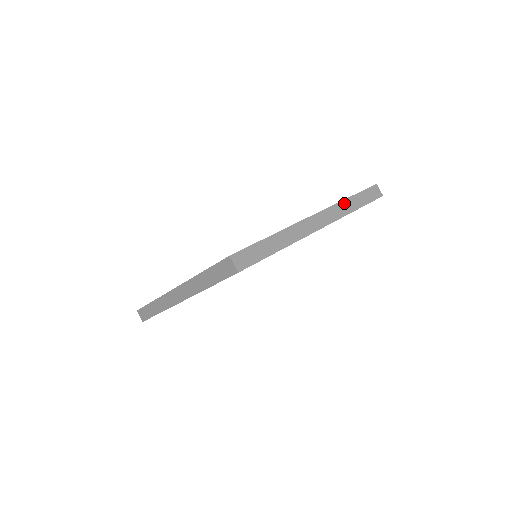
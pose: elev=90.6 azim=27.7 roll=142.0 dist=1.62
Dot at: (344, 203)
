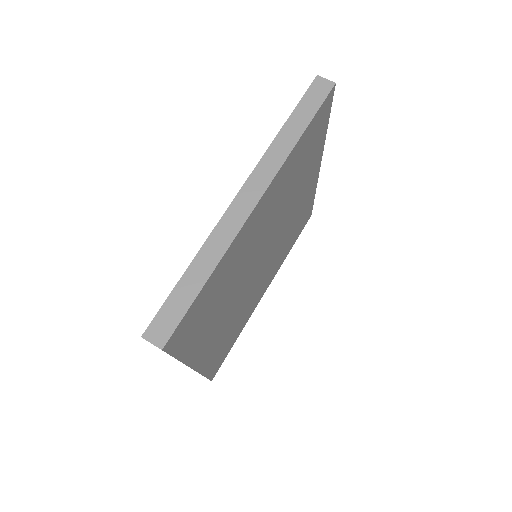
Dot at: occluded
